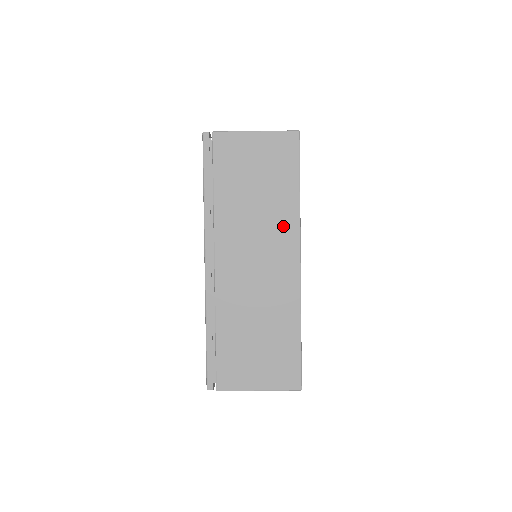
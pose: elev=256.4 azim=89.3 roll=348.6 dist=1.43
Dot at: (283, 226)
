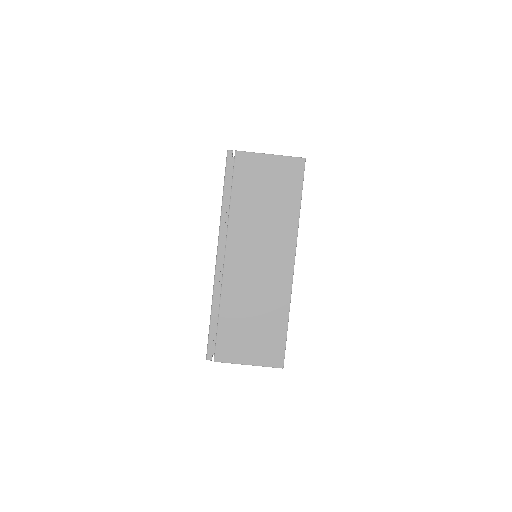
Dot at: (284, 233)
